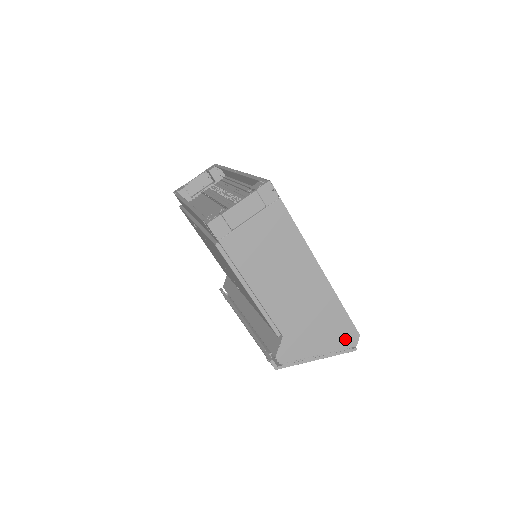
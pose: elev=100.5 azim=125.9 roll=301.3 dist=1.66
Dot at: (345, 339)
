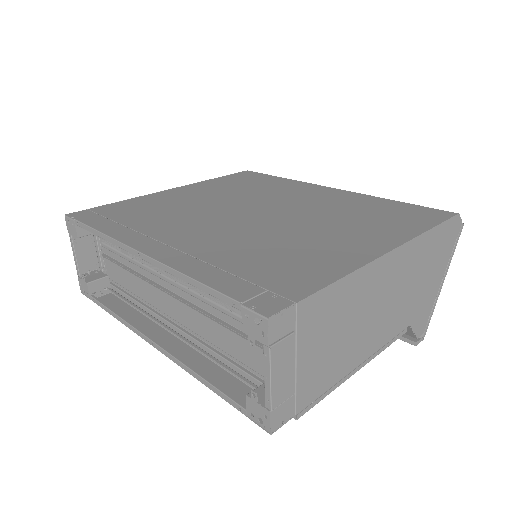
Dot at: (451, 237)
